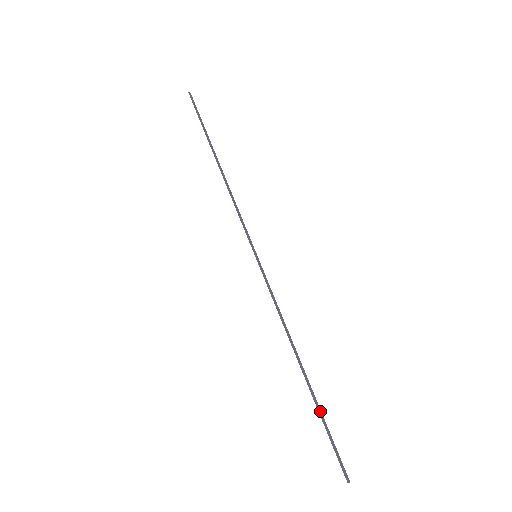
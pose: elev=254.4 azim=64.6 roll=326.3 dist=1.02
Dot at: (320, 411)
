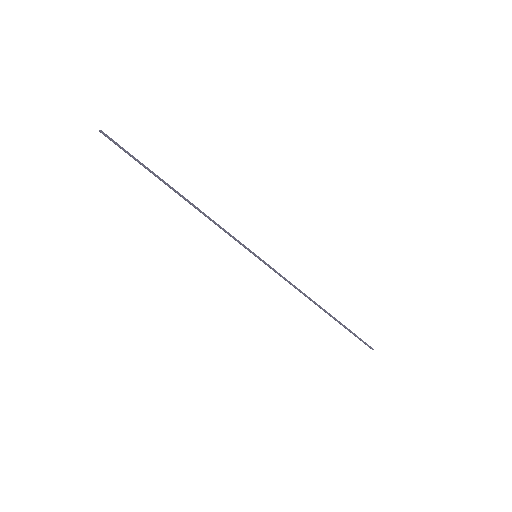
Dot at: (344, 326)
